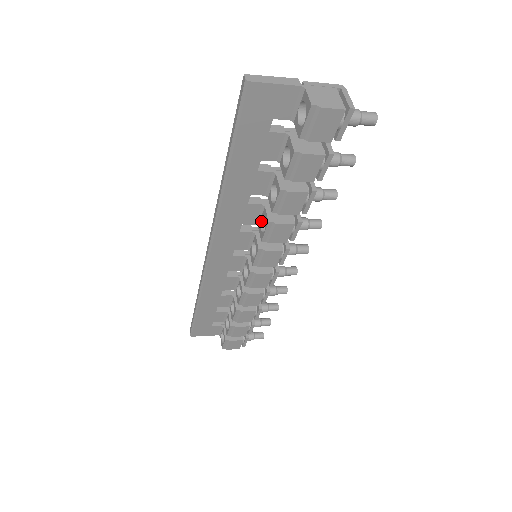
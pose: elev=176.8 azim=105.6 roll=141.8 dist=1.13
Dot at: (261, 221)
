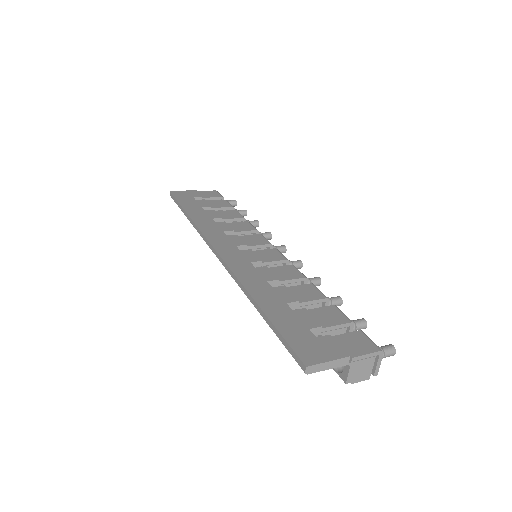
Dot at: occluded
